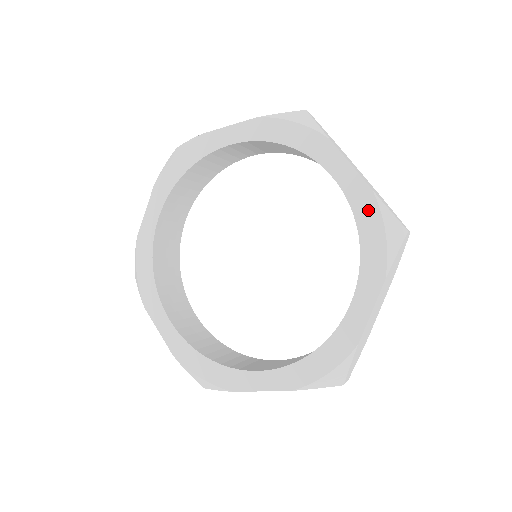
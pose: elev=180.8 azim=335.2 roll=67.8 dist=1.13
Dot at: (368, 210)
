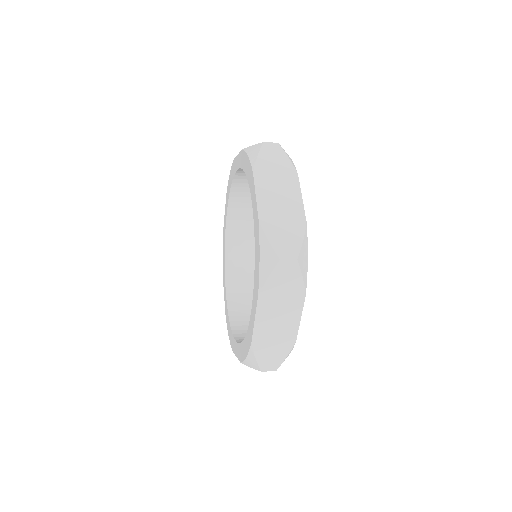
Dot at: (243, 159)
